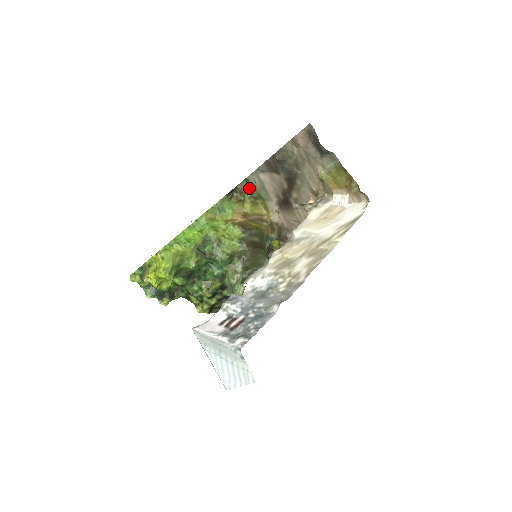
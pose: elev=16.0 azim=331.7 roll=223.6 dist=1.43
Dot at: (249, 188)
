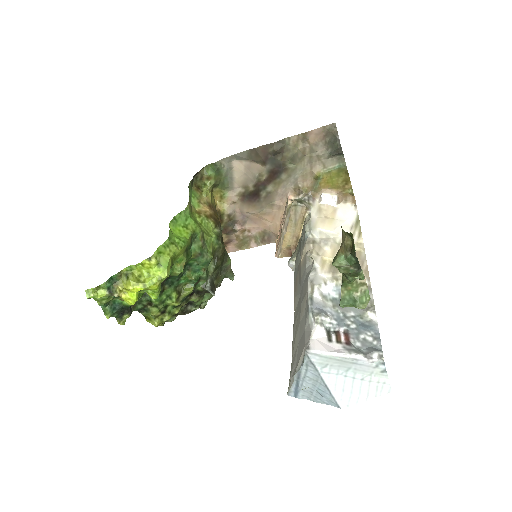
Dot at: (215, 174)
